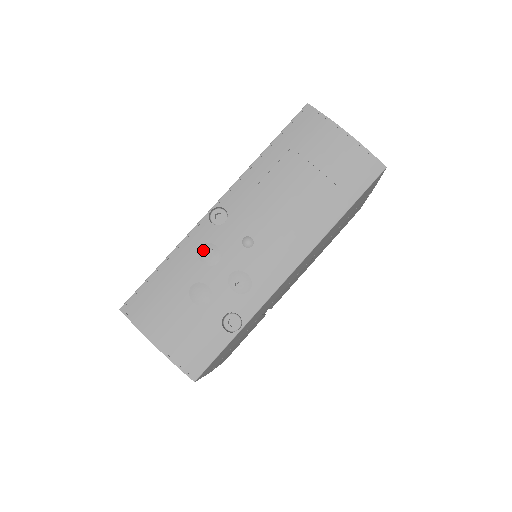
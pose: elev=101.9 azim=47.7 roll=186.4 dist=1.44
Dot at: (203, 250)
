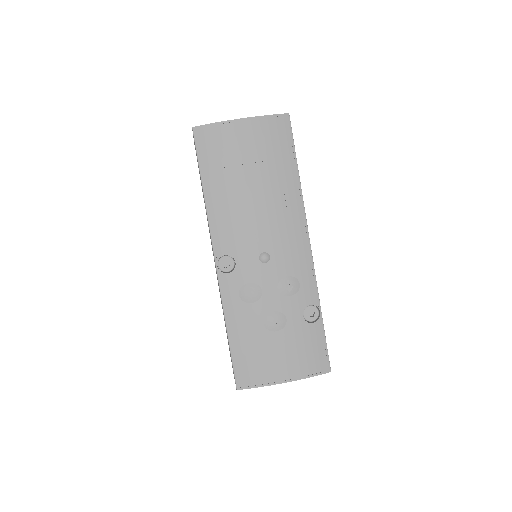
Dot at: (244, 295)
